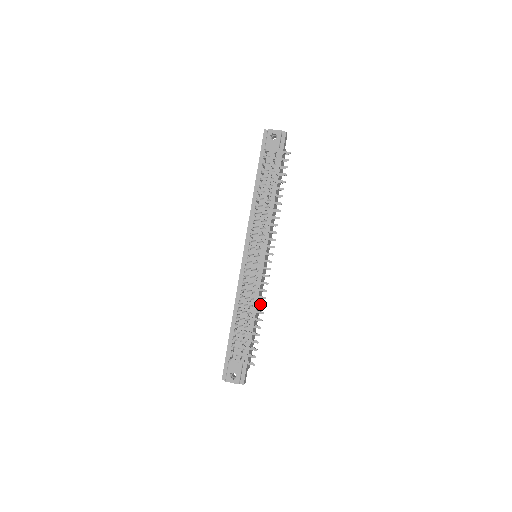
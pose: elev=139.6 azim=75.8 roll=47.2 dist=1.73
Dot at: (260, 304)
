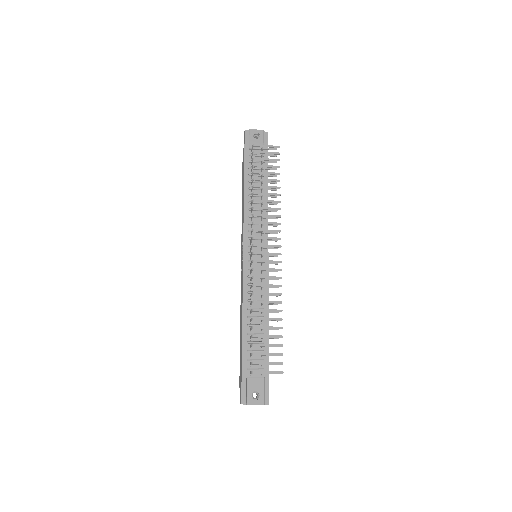
Dot at: (277, 301)
